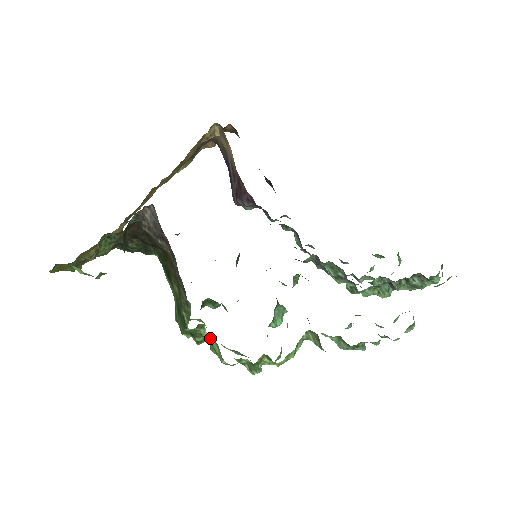
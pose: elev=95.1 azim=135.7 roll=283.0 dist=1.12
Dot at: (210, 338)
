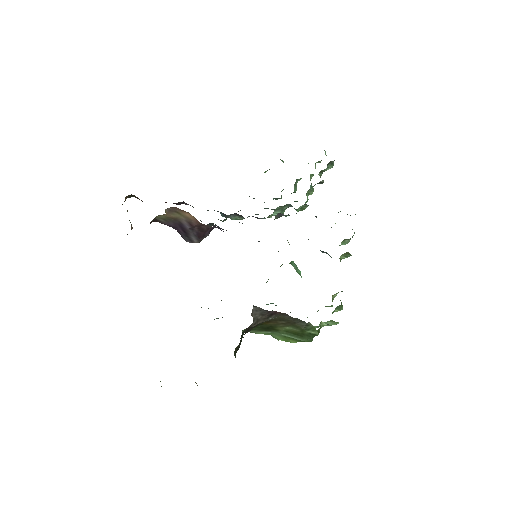
Dot at: occluded
